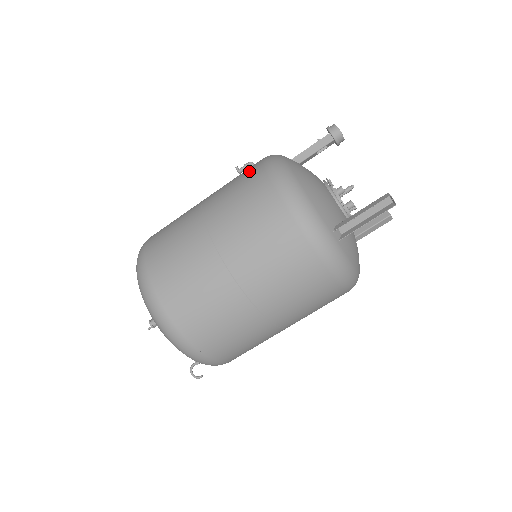
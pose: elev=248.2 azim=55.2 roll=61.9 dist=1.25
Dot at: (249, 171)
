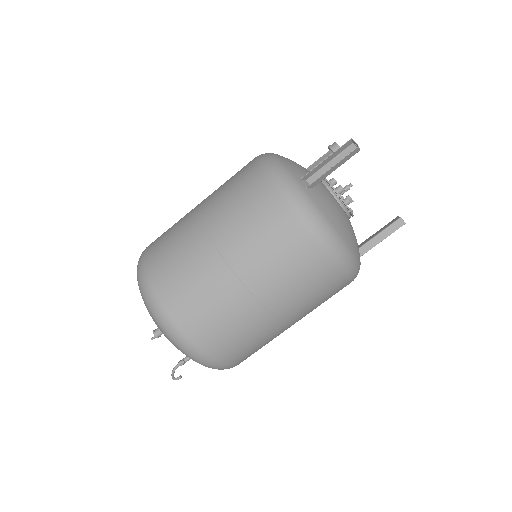
Dot at: occluded
